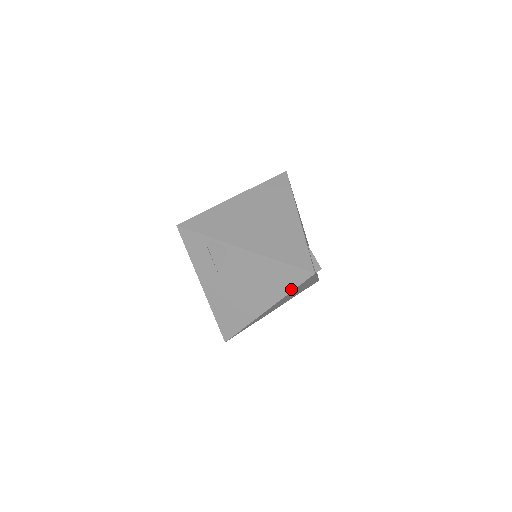
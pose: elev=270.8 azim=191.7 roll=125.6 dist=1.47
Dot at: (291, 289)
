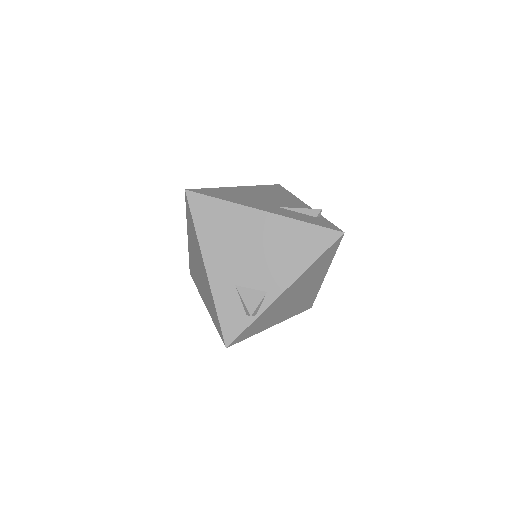
Dot at: occluded
